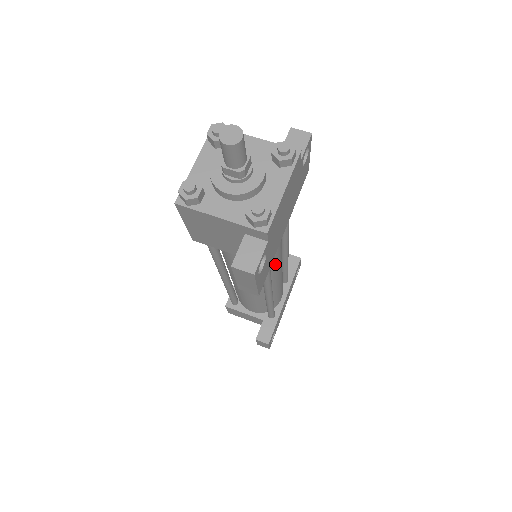
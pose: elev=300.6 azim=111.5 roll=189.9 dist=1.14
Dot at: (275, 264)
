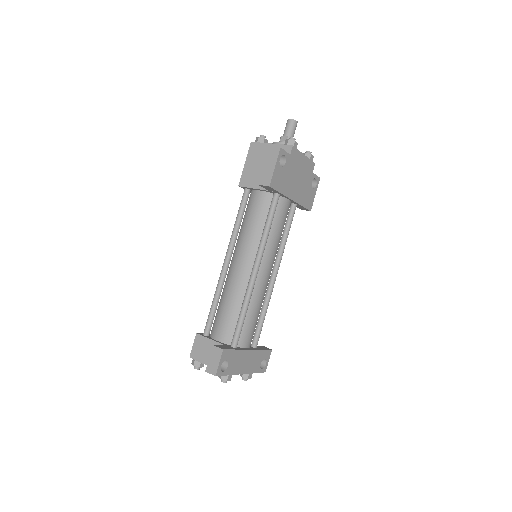
Dot at: (271, 244)
